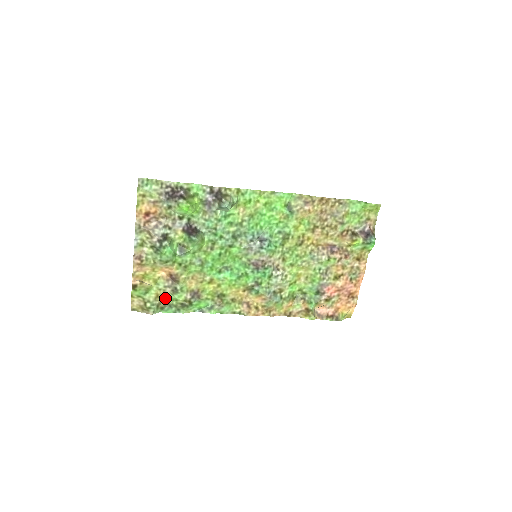
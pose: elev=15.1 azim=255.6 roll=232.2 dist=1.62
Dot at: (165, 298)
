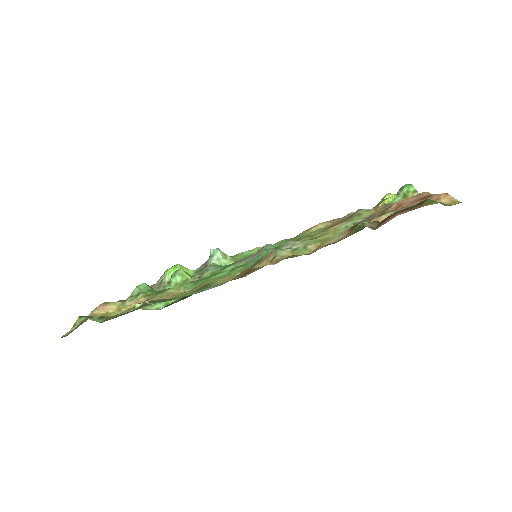
Dot at: occluded
